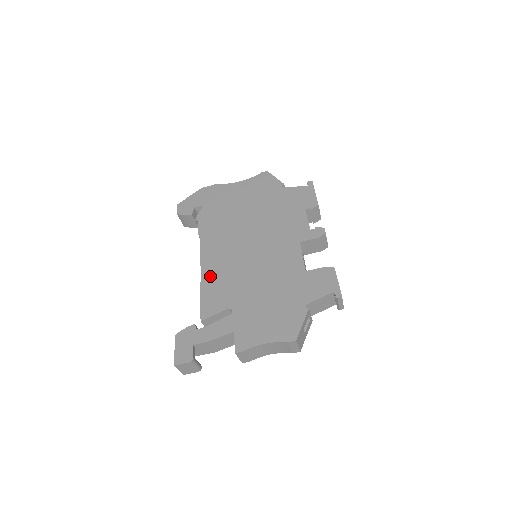
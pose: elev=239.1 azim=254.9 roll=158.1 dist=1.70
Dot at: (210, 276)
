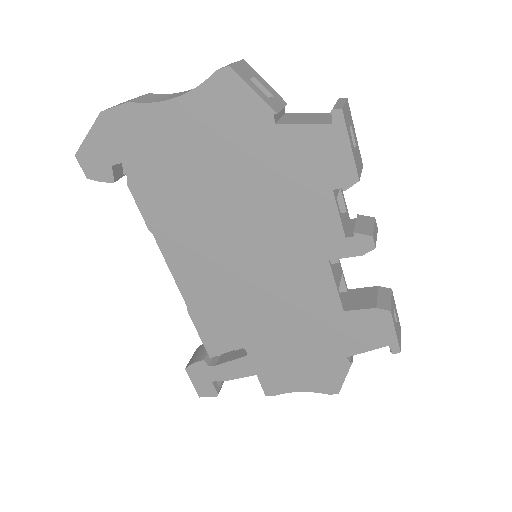
Dot at: (197, 302)
